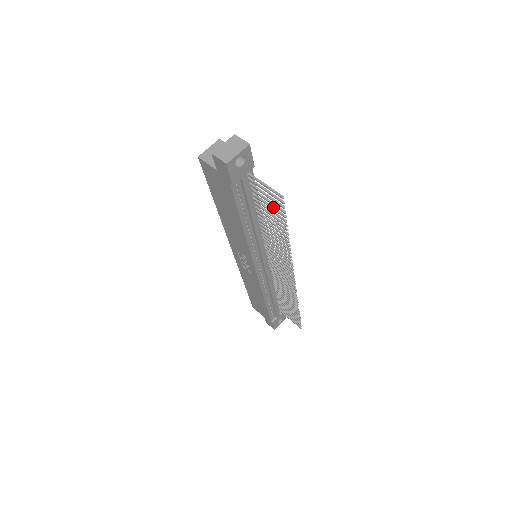
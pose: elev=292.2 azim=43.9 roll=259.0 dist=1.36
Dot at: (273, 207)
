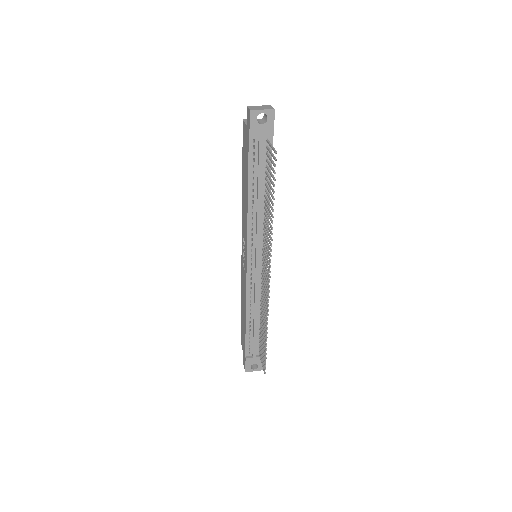
Dot at: occluded
